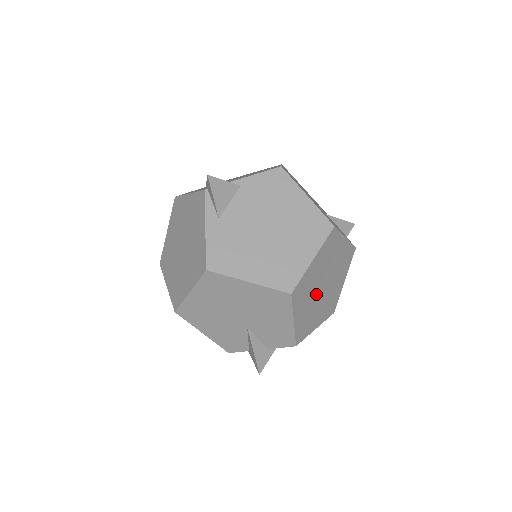
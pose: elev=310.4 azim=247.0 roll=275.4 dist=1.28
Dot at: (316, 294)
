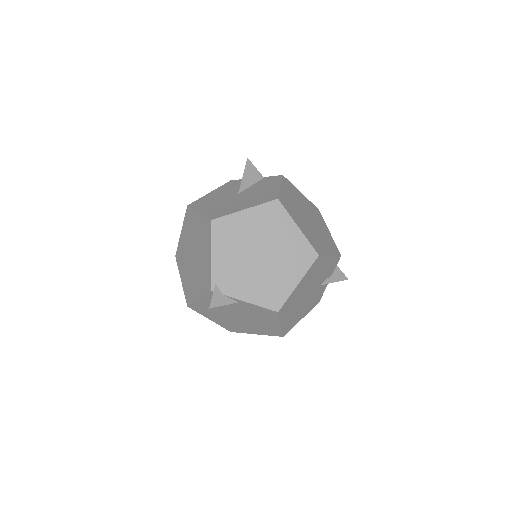
Dot at: occluded
